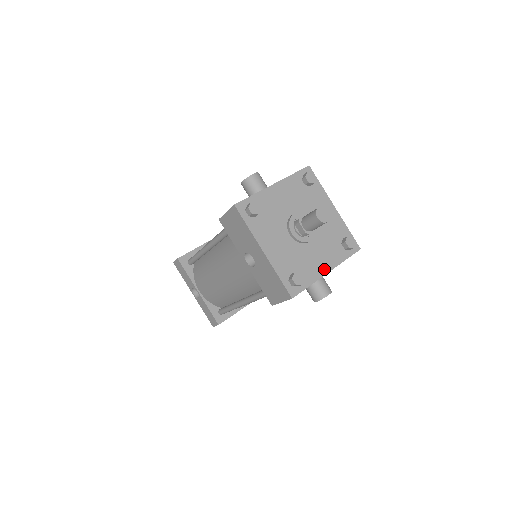
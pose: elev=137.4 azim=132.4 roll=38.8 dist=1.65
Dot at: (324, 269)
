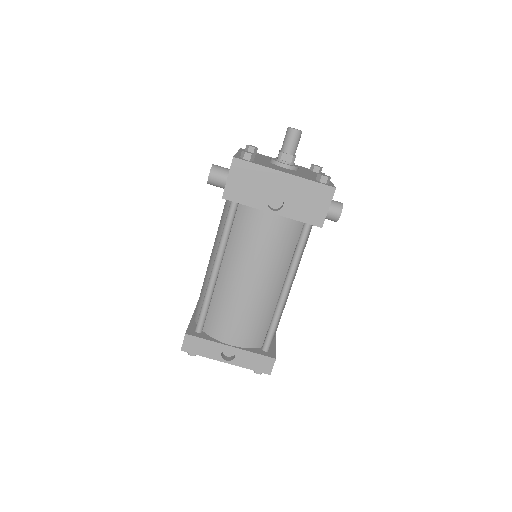
Dot at: occluded
